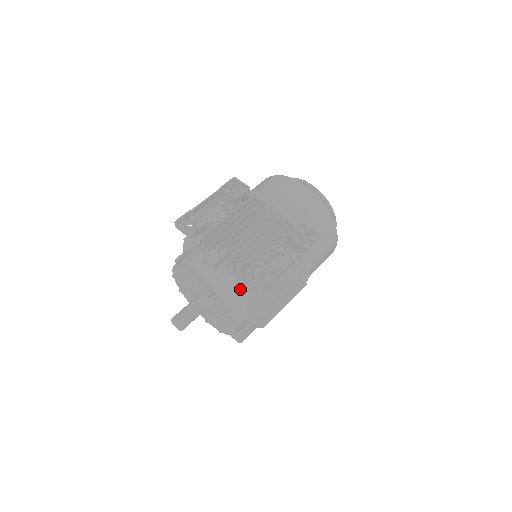
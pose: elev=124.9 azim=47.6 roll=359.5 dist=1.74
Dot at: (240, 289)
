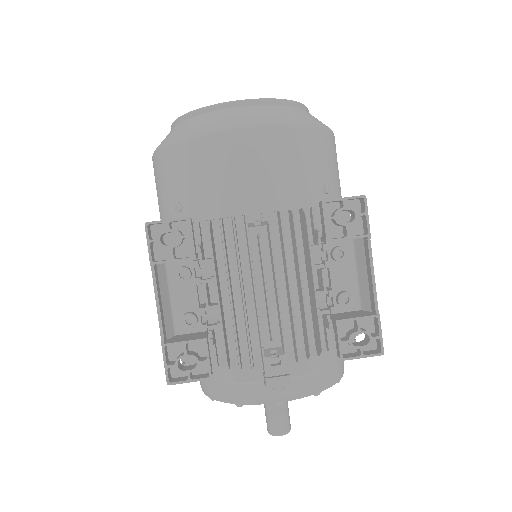
Dot at: (330, 353)
